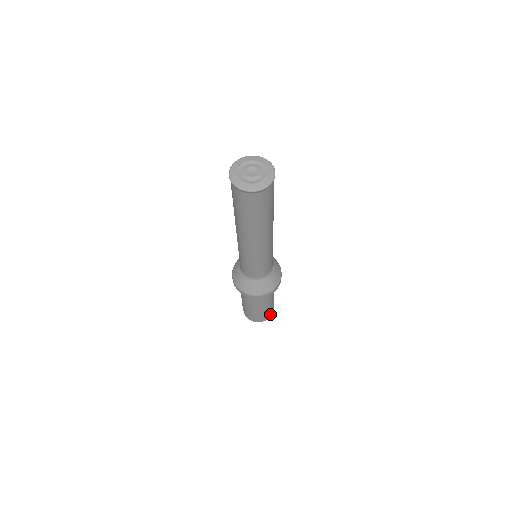
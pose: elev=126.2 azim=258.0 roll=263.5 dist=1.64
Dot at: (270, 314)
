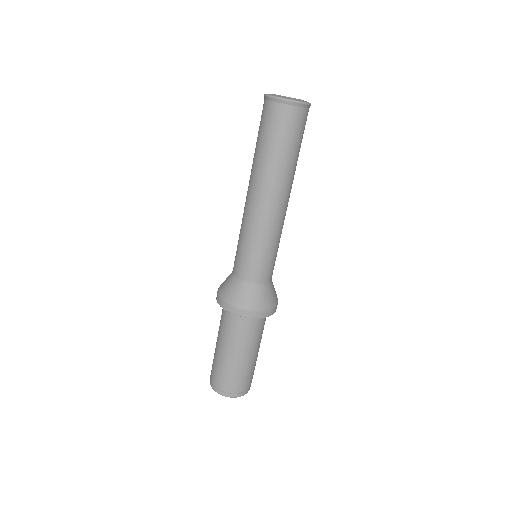
Dot at: (234, 389)
